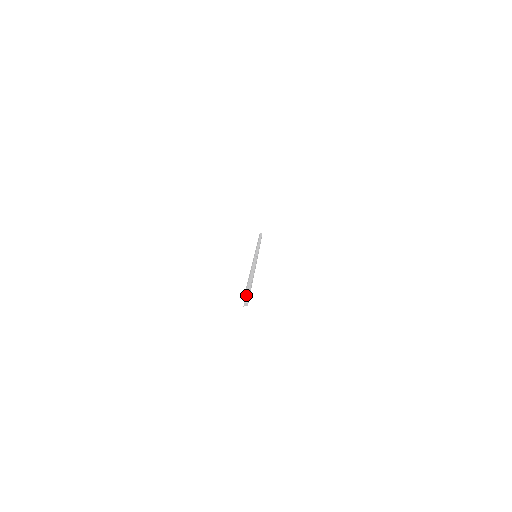
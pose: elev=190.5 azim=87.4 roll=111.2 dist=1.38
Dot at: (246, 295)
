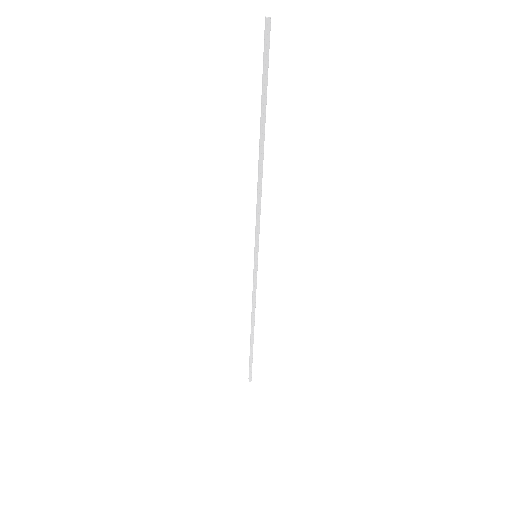
Dot at: (266, 36)
